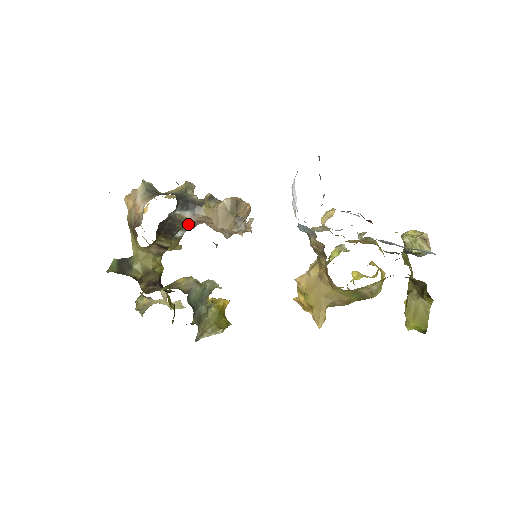
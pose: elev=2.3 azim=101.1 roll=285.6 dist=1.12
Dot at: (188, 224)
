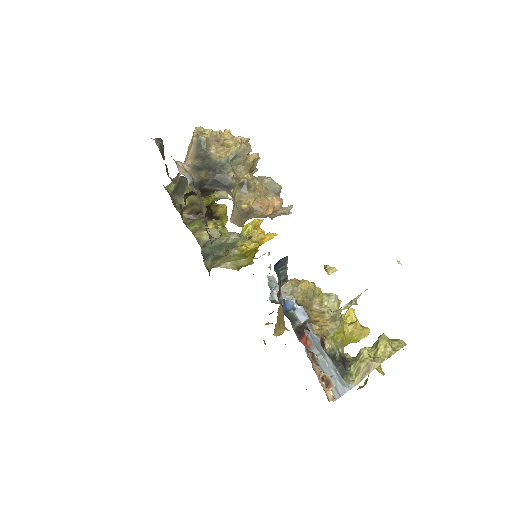
Dot at: occluded
